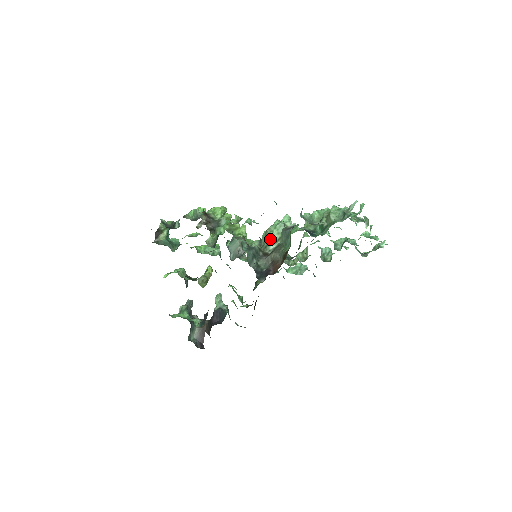
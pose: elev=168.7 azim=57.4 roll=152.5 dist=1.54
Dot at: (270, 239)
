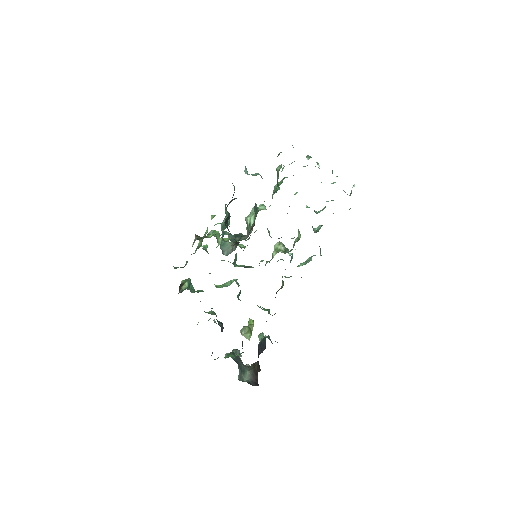
Dot at: (249, 223)
